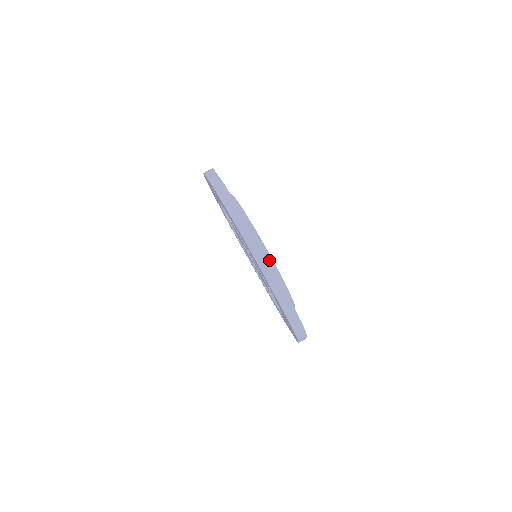
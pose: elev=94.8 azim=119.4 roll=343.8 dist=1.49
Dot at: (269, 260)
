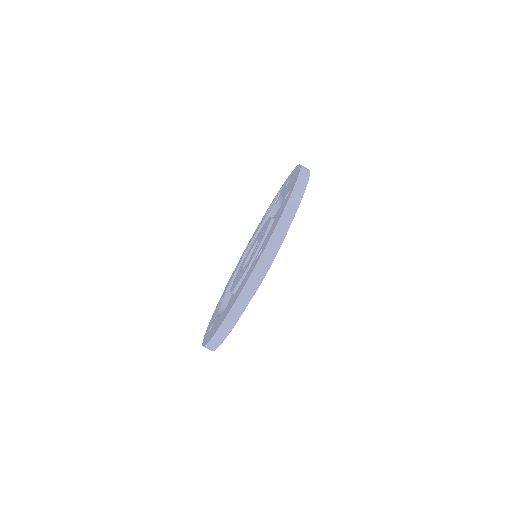
Dot at: occluded
